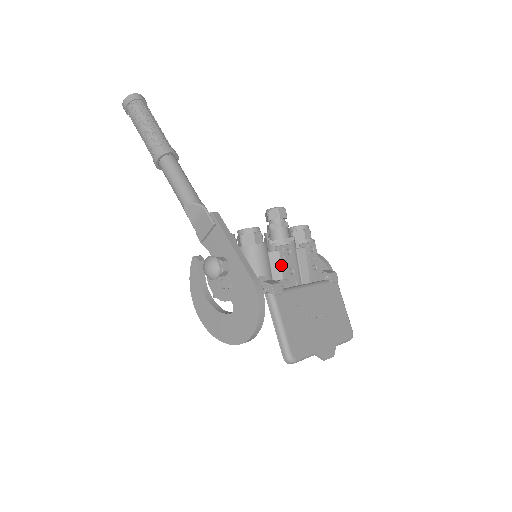
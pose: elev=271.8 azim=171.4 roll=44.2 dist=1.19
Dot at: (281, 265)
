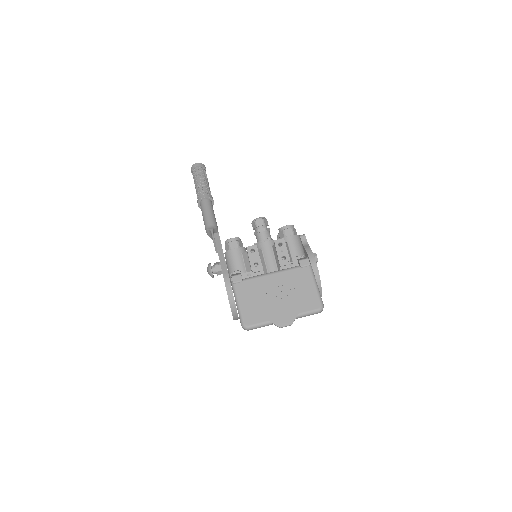
Dot at: (249, 261)
